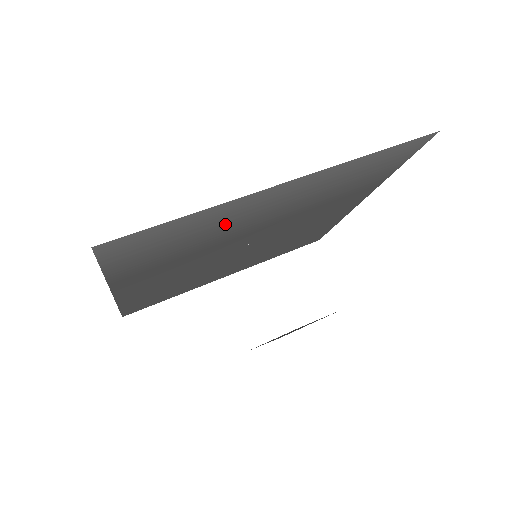
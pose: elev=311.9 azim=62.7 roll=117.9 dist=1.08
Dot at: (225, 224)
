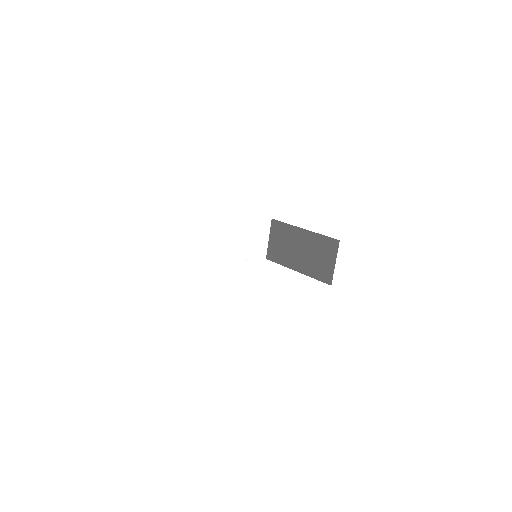
Dot at: occluded
